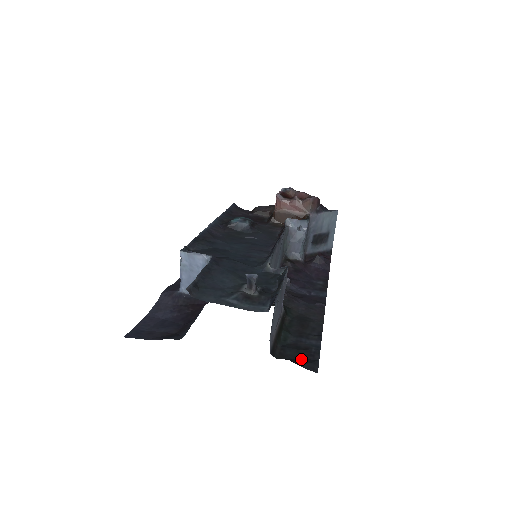
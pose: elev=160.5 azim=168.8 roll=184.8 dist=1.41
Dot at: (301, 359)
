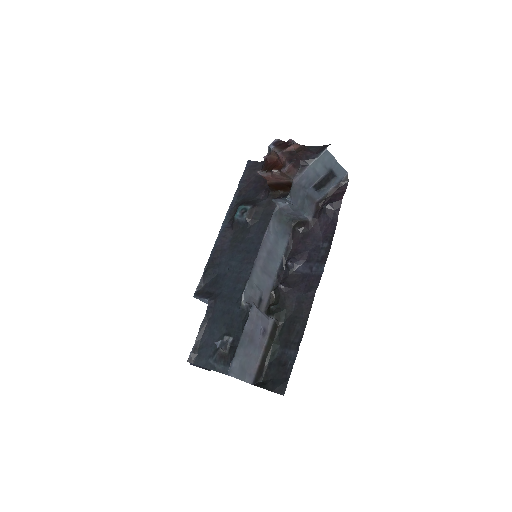
Dot at: (278, 379)
